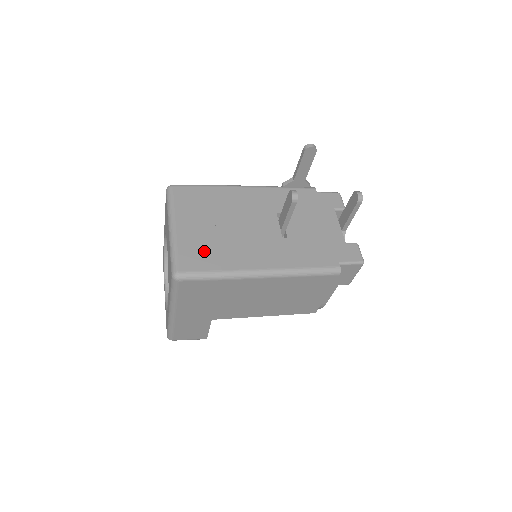
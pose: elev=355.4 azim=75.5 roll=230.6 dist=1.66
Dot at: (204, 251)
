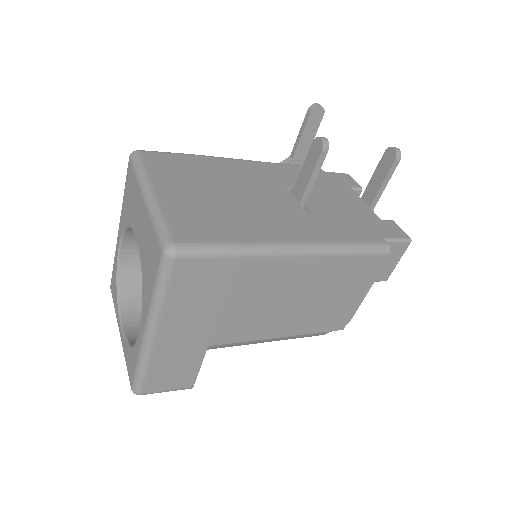
Dot at: (206, 220)
